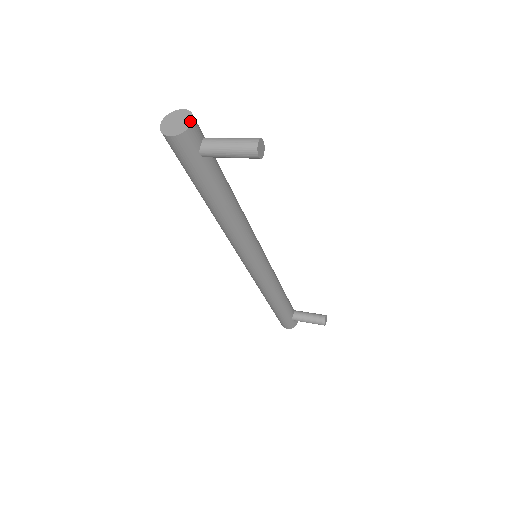
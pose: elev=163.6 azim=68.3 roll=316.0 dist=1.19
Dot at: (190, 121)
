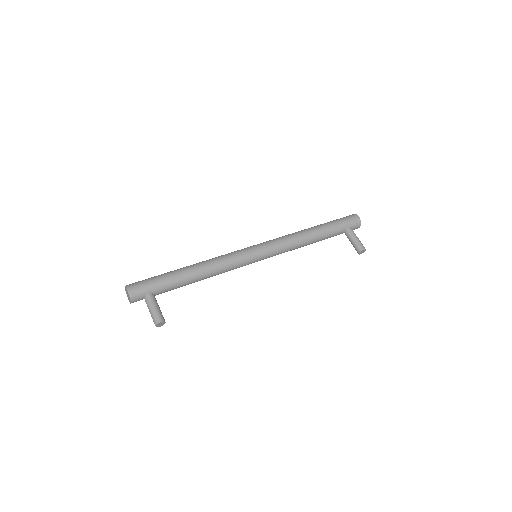
Dot at: (130, 301)
